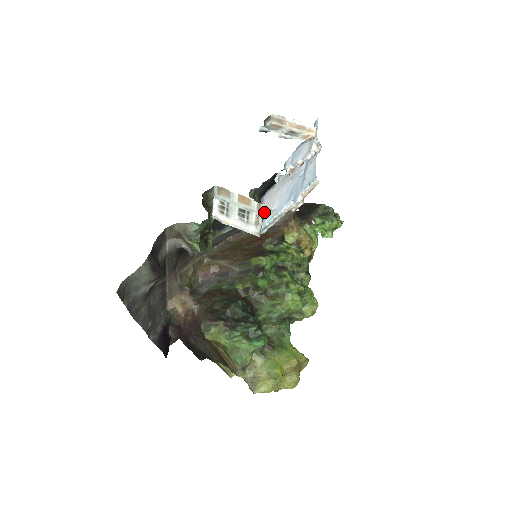
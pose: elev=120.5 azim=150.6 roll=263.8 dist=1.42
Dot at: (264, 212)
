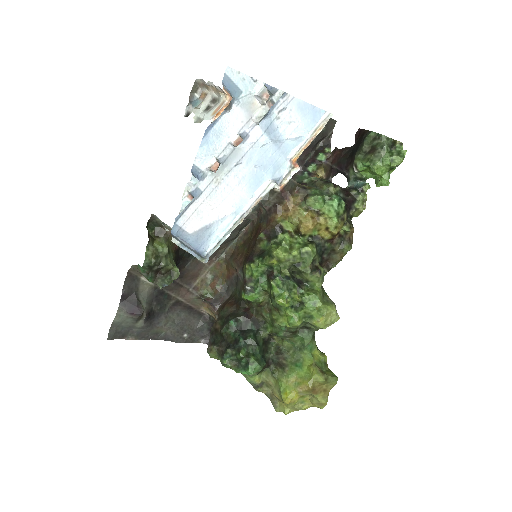
Dot at: (199, 233)
